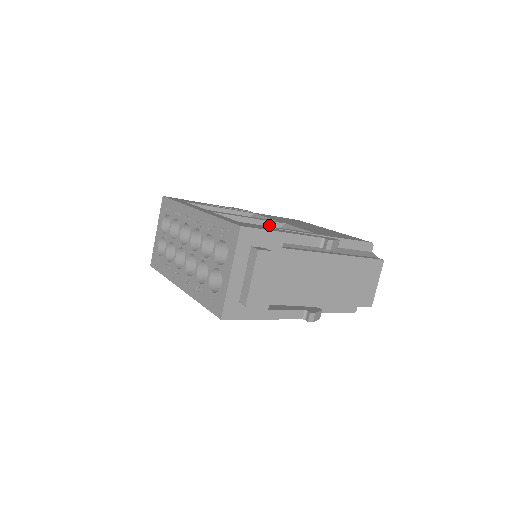
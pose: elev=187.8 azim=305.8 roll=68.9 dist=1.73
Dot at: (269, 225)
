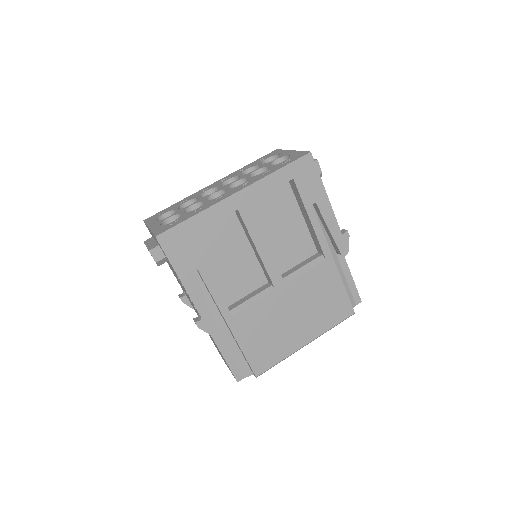
Dot at: occluded
